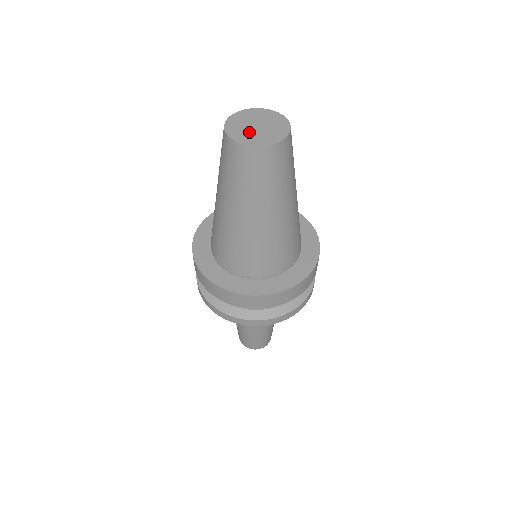
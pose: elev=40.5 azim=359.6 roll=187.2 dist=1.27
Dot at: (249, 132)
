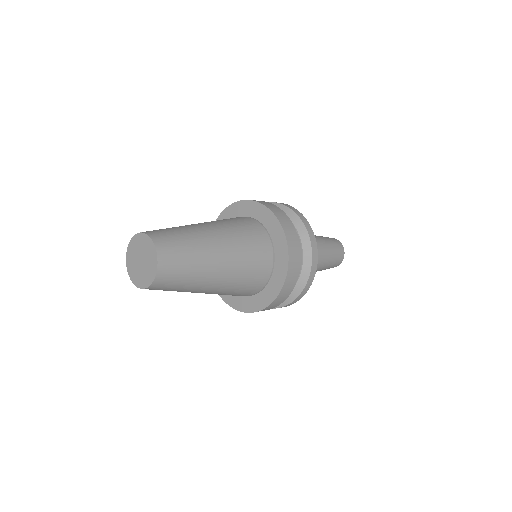
Dot at: (136, 268)
